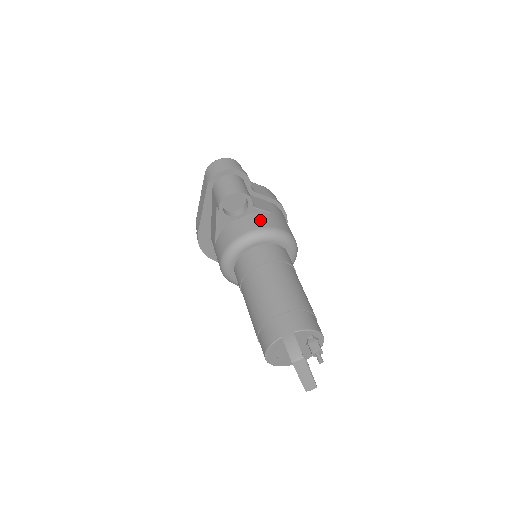
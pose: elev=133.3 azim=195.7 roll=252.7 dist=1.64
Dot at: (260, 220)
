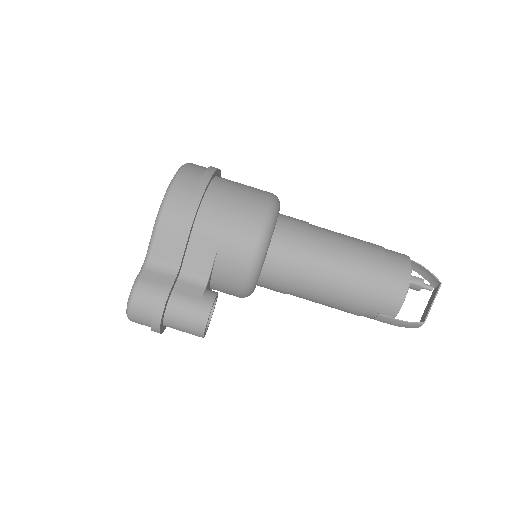
Dot at: (229, 275)
